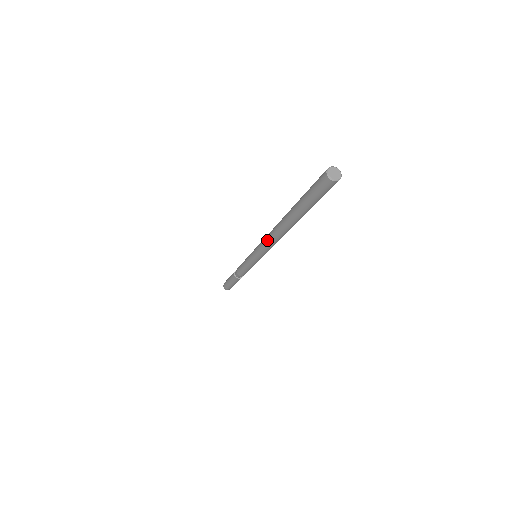
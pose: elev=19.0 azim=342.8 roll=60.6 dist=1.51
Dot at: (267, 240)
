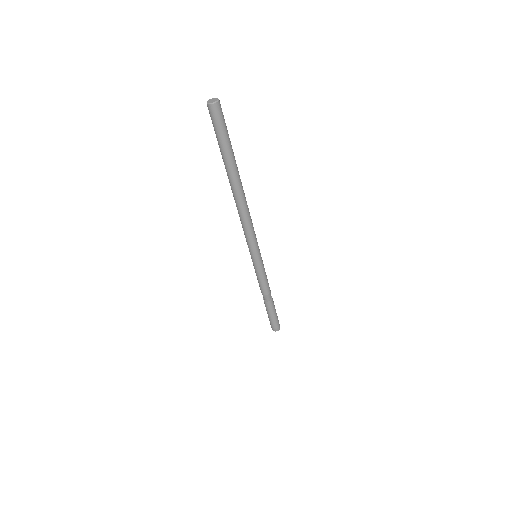
Dot at: occluded
